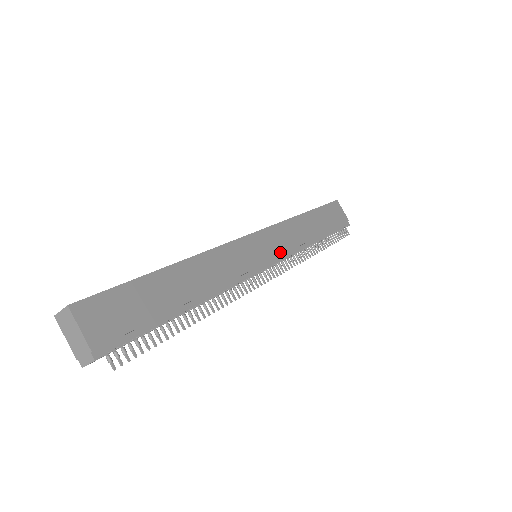
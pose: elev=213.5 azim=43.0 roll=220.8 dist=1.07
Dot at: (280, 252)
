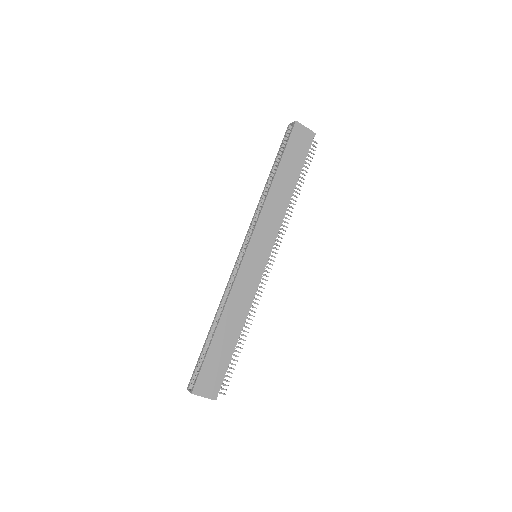
Dot at: (270, 241)
